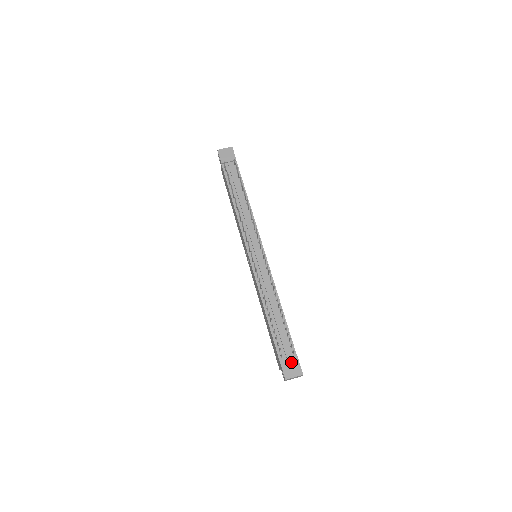
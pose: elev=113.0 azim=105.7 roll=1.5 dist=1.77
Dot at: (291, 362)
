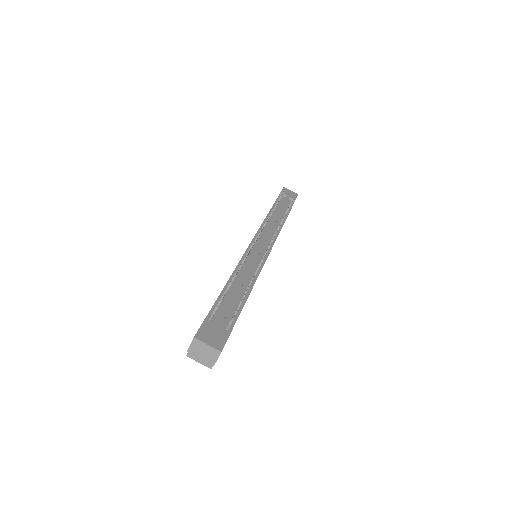
Dot at: (218, 330)
